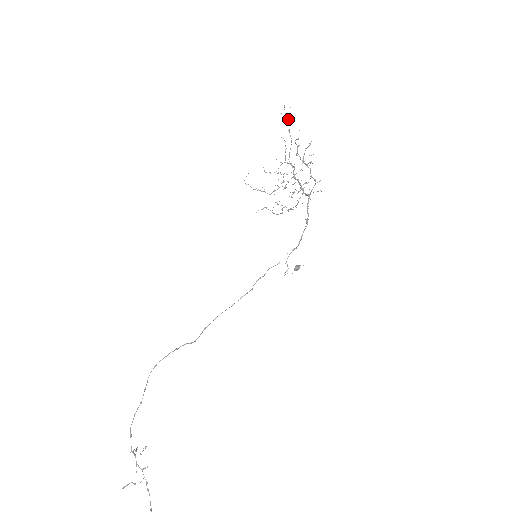
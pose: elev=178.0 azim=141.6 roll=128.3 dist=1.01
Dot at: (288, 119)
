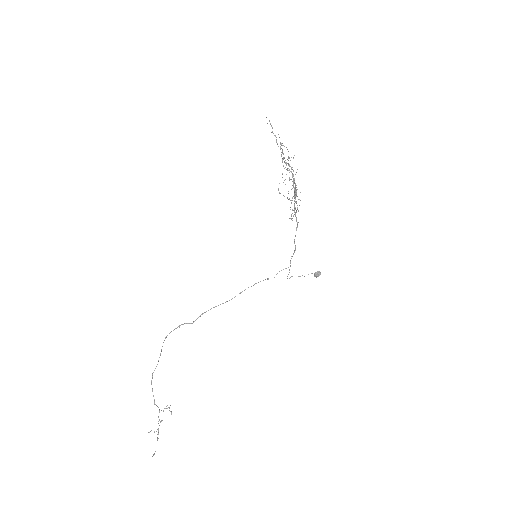
Dot at: (272, 127)
